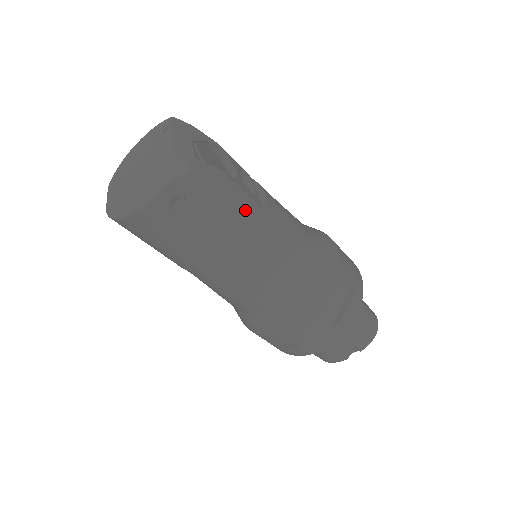
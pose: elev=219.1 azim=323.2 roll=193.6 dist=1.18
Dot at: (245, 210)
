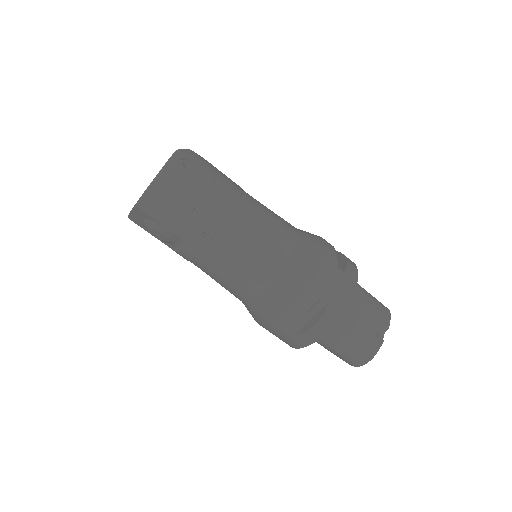
Dot at: (232, 182)
